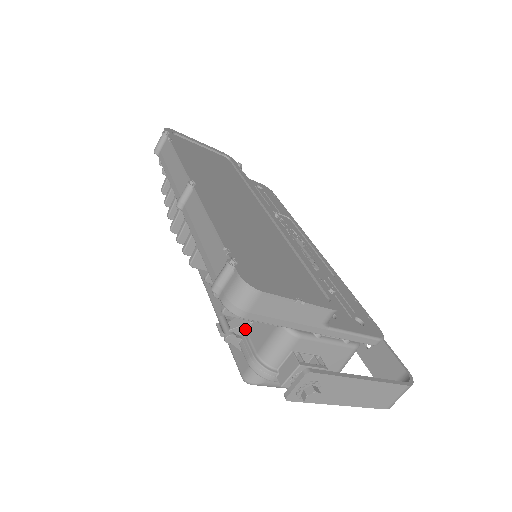
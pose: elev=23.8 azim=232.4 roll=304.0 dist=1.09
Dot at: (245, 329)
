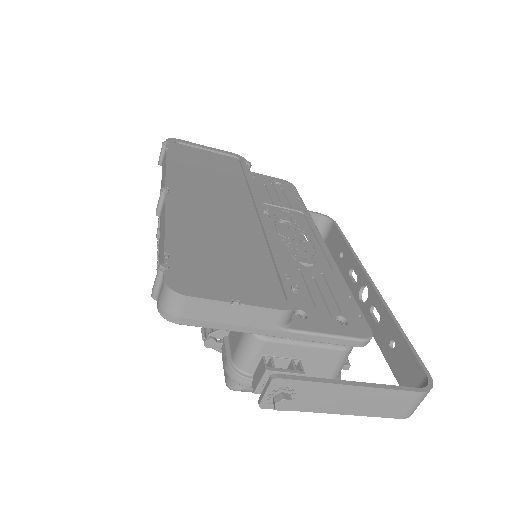
Dot at: (226, 333)
